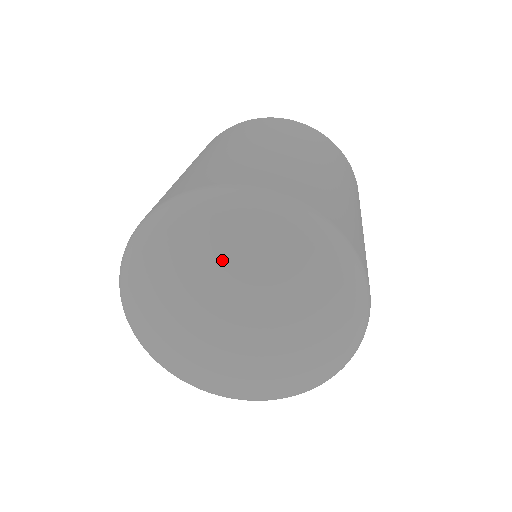
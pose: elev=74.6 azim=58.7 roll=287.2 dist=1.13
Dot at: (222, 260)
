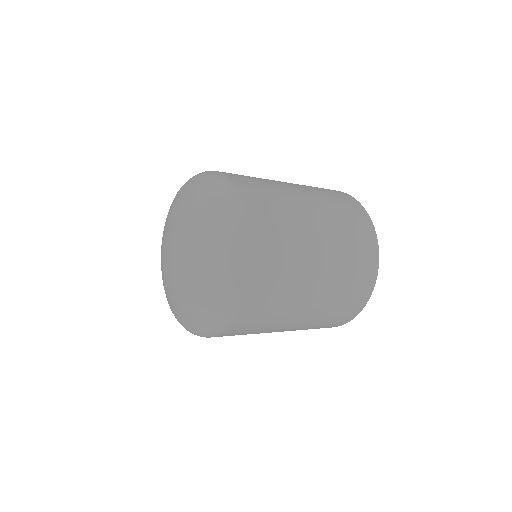
Dot at: (196, 210)
